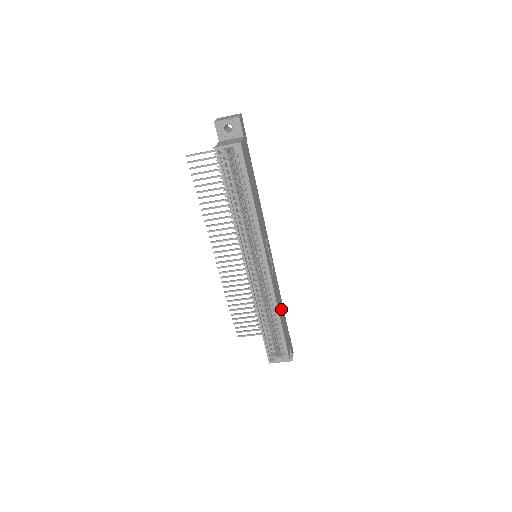
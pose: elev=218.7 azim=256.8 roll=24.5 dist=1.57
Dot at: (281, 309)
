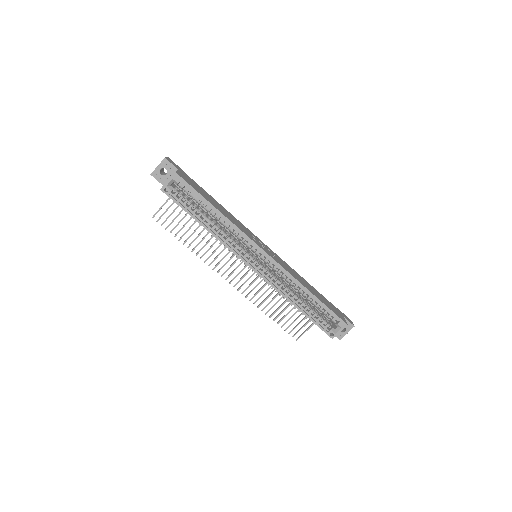
Dot at: (308, 286)
